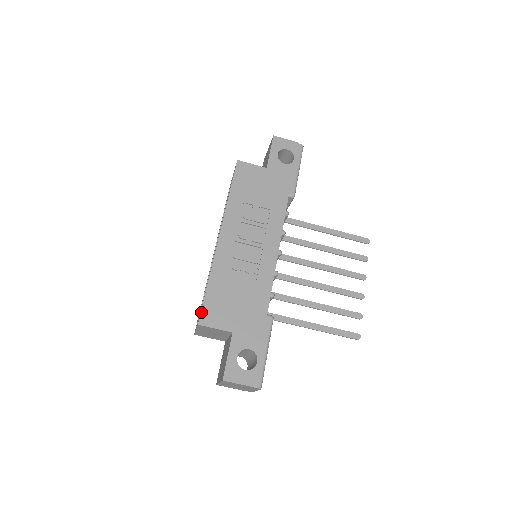
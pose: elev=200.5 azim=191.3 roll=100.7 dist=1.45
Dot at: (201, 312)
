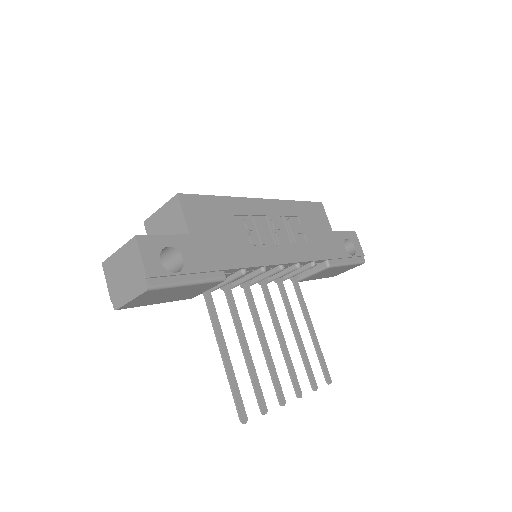
Dot at: (191, 194)
